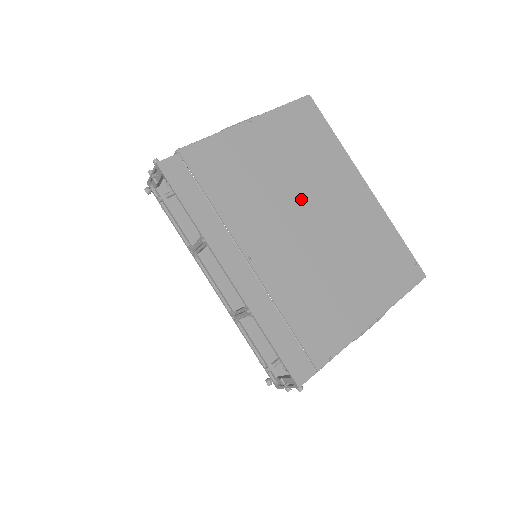
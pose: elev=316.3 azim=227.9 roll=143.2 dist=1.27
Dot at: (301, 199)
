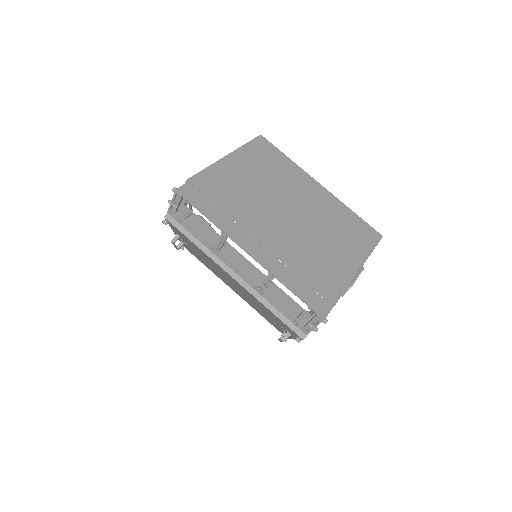
Dot at: (280, 199)
